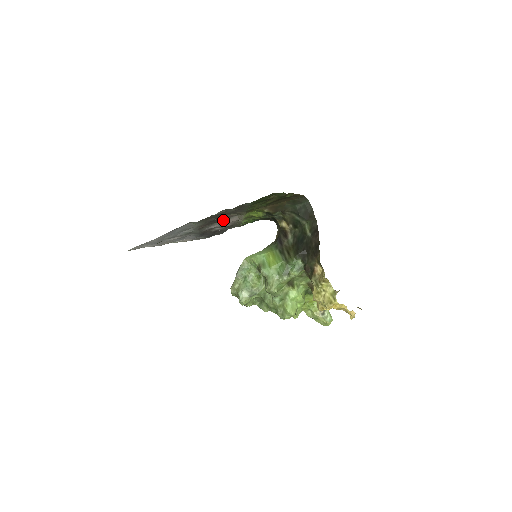
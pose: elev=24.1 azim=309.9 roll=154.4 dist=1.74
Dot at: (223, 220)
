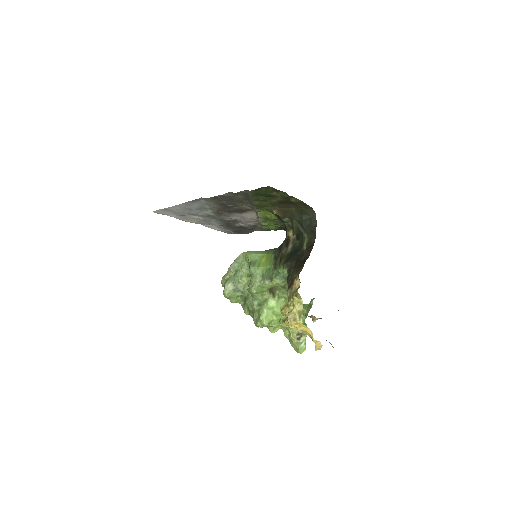
Dot at: (240, 212)
